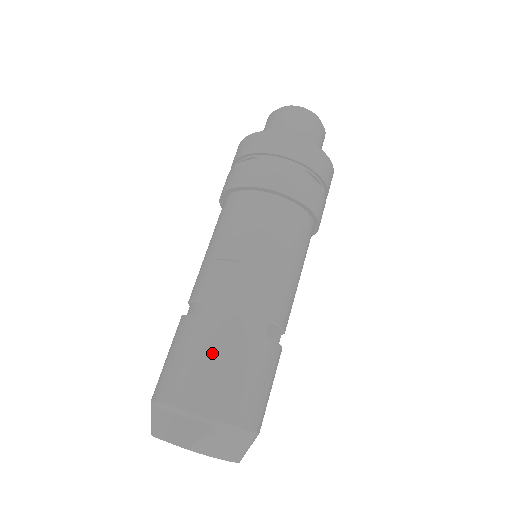
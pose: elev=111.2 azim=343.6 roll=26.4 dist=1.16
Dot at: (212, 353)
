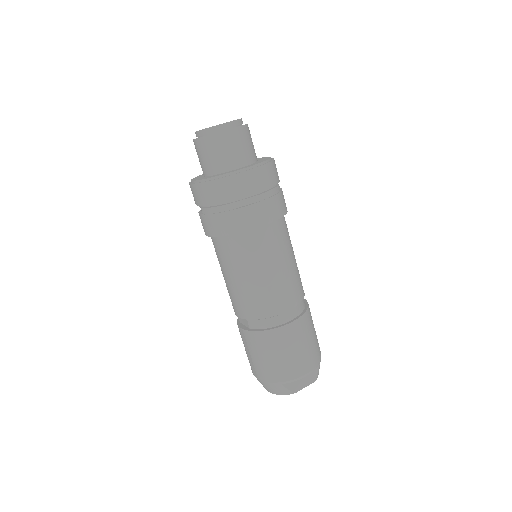
Dot at: (306, 336)
